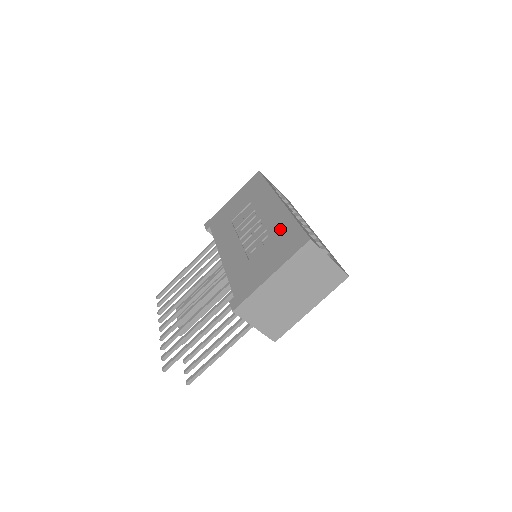
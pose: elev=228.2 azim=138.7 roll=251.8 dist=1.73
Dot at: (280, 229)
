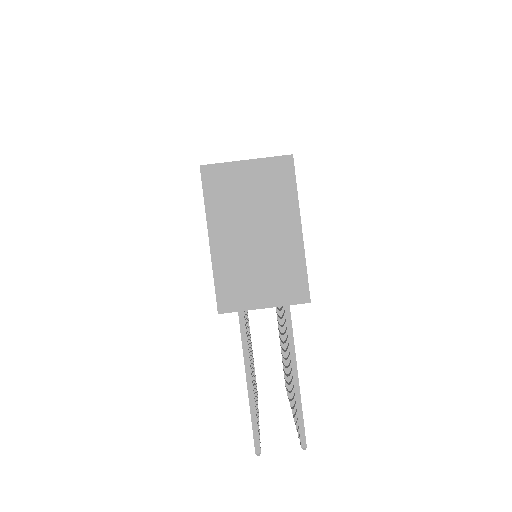
Dot at: occluded
